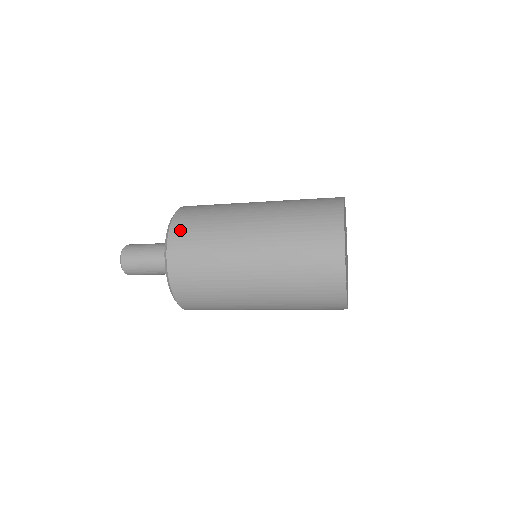
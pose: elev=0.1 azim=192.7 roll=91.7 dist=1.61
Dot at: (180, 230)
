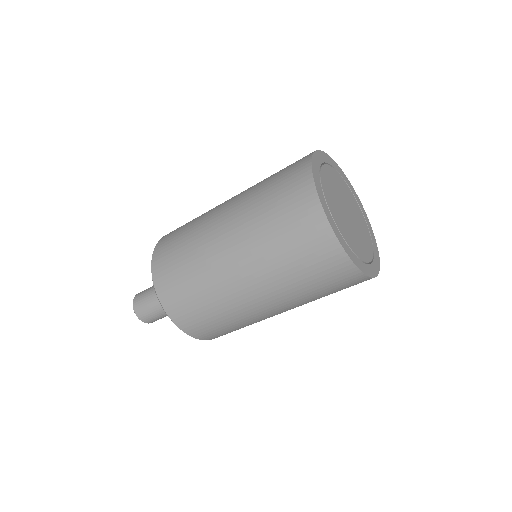
Dot at: (166, 238)
